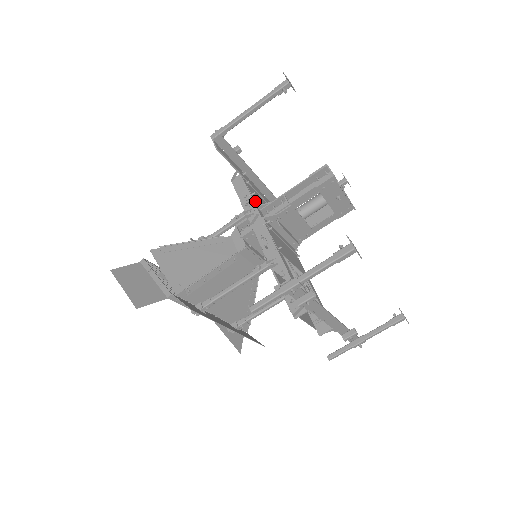
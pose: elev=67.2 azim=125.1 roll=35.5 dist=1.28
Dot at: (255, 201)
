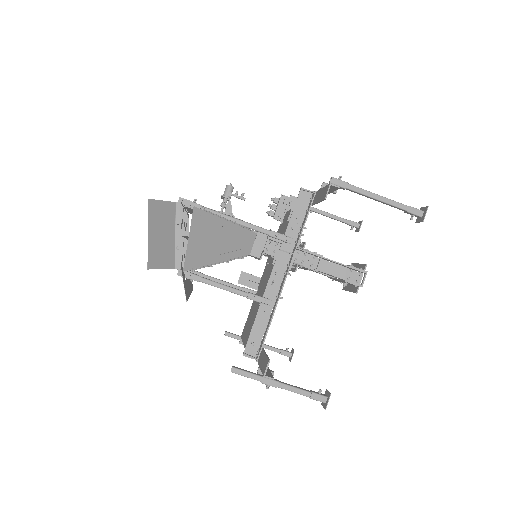
Dot at: occluded
